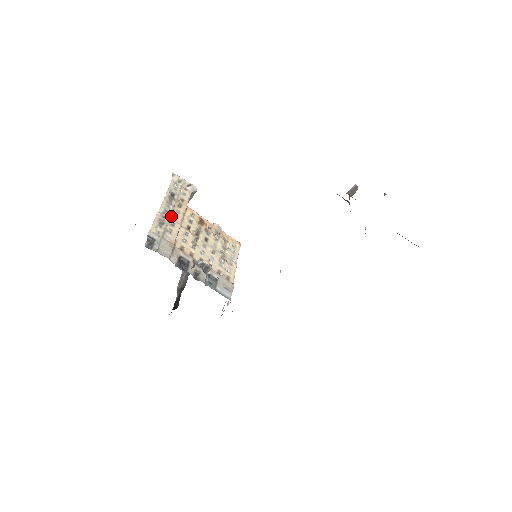
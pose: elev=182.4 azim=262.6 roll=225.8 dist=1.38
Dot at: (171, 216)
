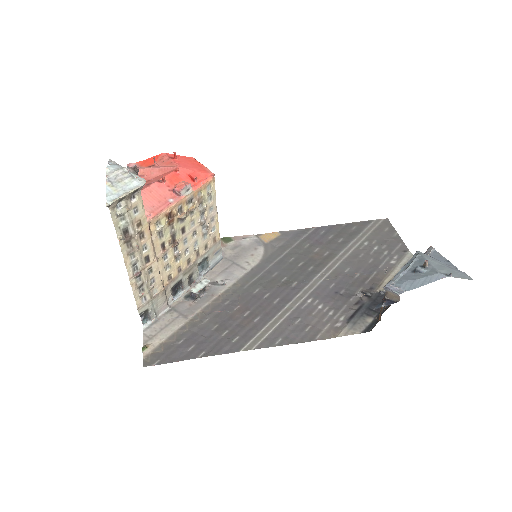
Dot at: (143, 264)
